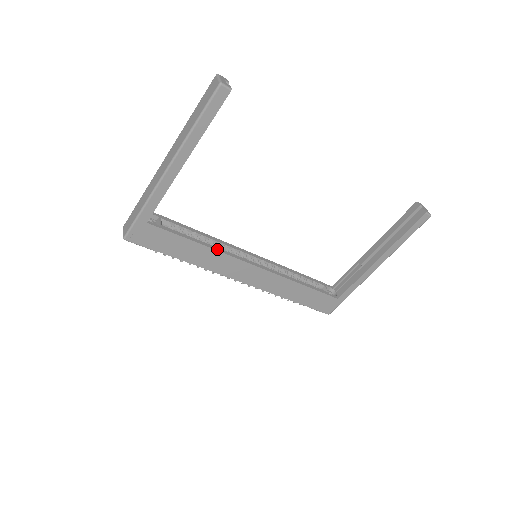
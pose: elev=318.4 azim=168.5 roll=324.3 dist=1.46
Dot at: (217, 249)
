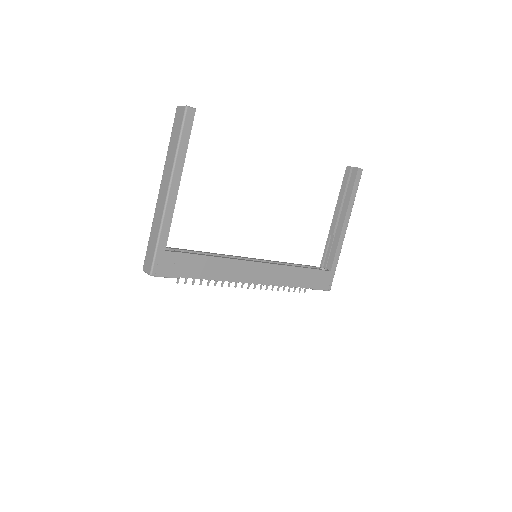
Dot at: (226, 258)
